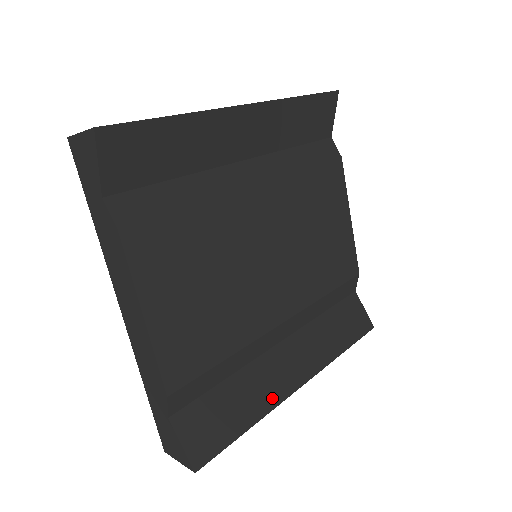
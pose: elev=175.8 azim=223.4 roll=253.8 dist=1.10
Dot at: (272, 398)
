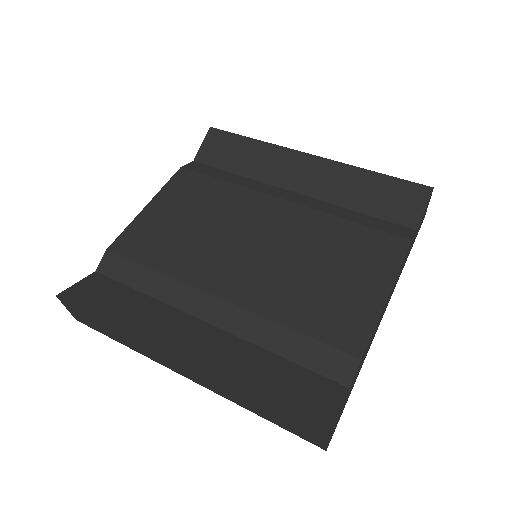
Dot at: (145, 331)
